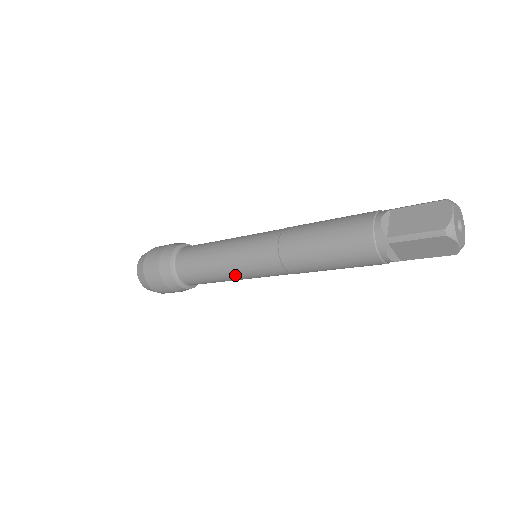
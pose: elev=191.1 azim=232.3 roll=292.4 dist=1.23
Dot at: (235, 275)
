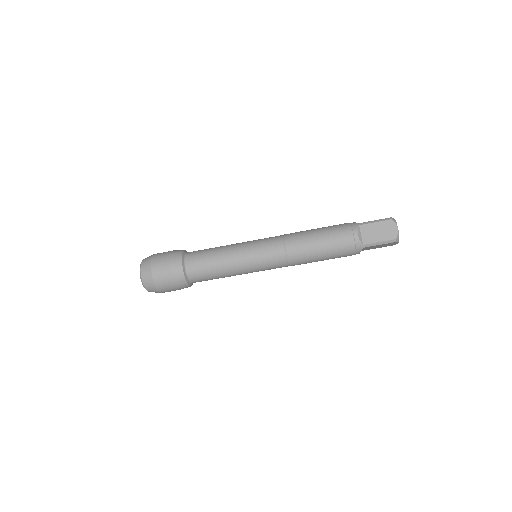
Dot at: (240, 254)
